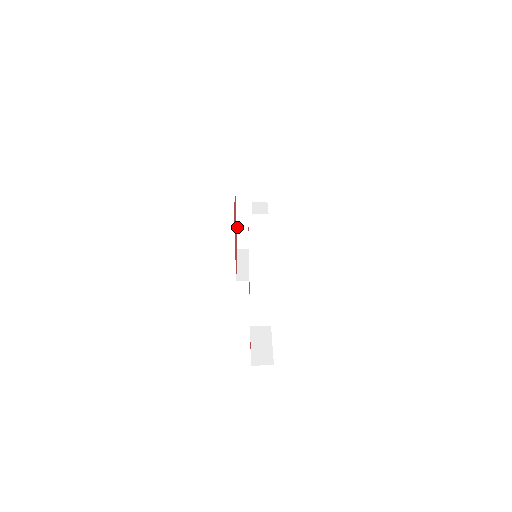
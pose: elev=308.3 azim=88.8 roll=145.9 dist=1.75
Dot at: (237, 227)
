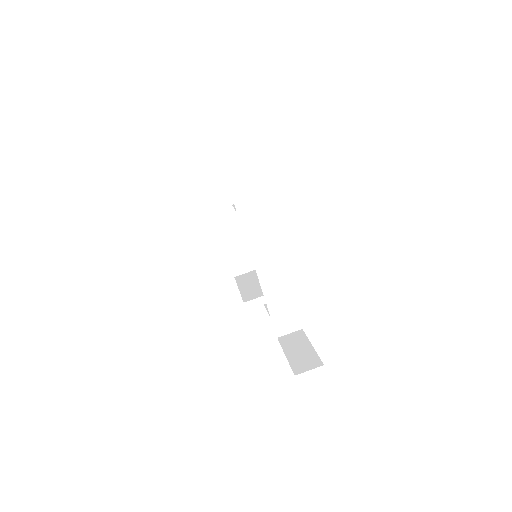
Dot at: (226, 250)
